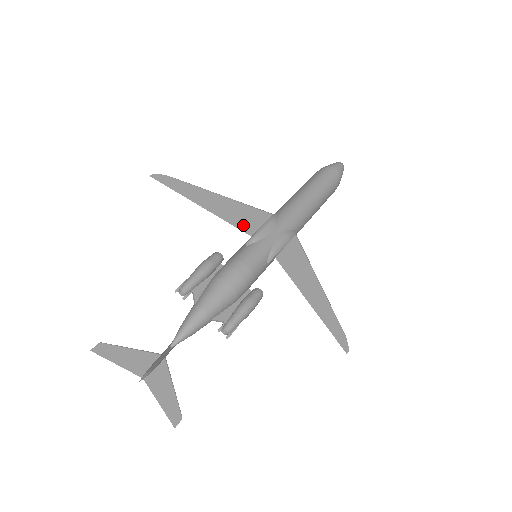
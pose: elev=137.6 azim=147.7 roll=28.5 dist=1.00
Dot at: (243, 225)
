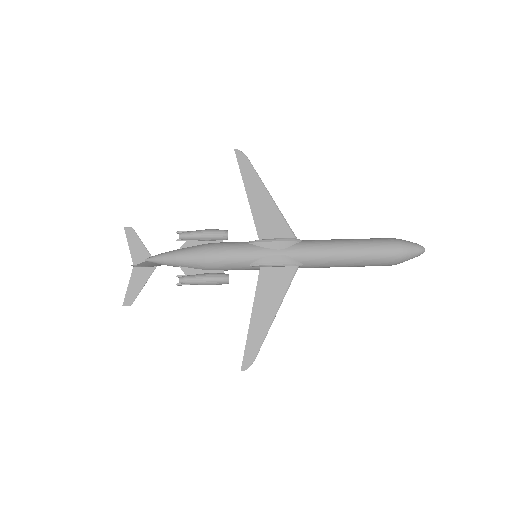
Dot at: (262, 228)
